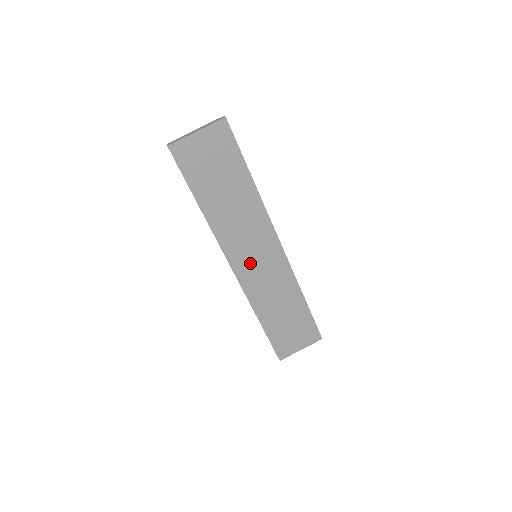
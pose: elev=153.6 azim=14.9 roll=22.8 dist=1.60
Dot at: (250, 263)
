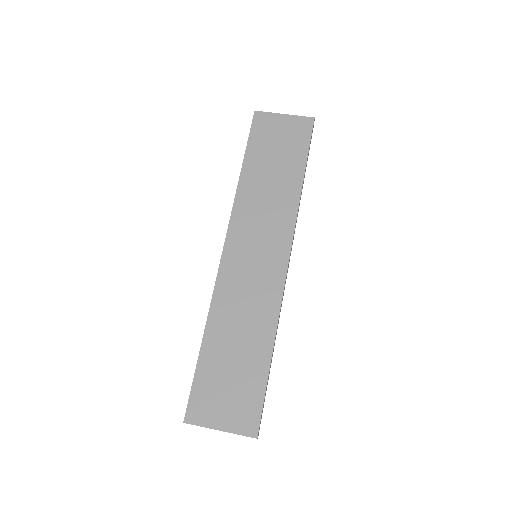
Dot at: (245, 255)
